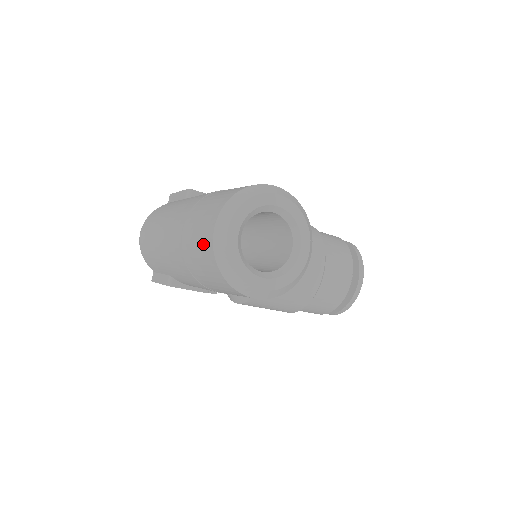
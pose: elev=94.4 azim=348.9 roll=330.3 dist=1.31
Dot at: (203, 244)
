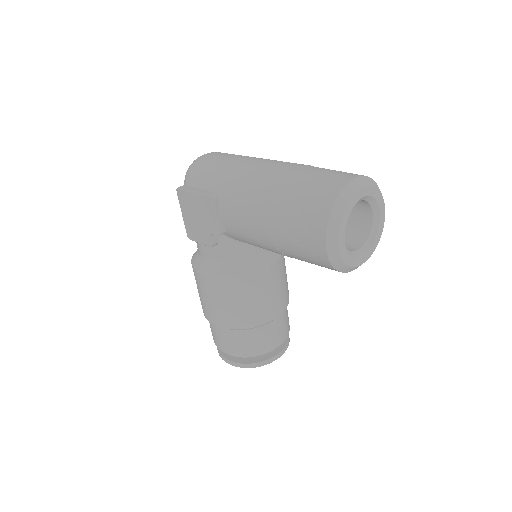
Dot at: (330, 181)
